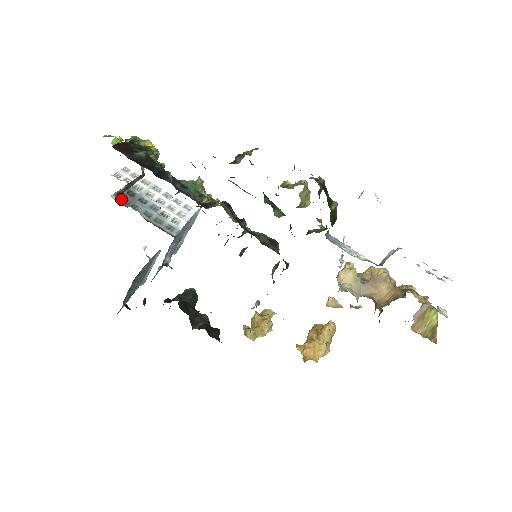
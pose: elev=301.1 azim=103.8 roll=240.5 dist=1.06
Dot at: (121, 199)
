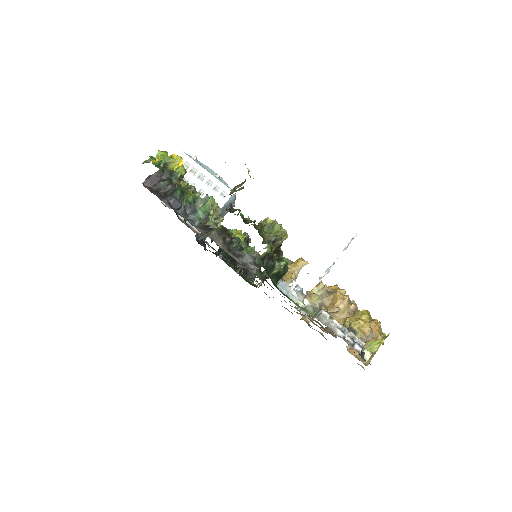
Dot at: occluded
